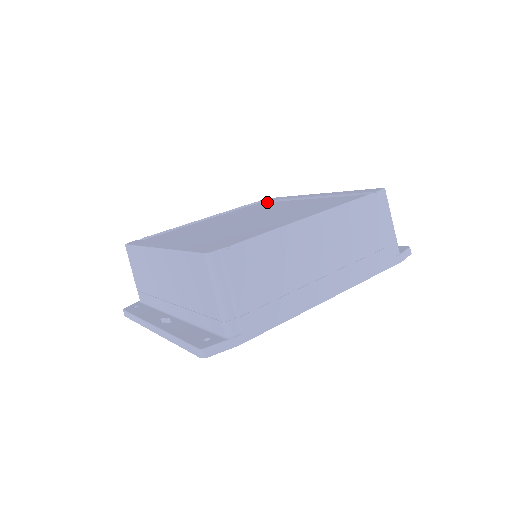
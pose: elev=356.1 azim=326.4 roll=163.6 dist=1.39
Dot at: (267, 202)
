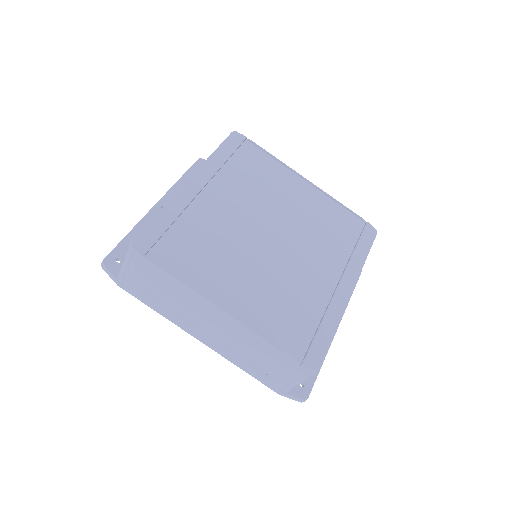
Dot at: (359, 235)
